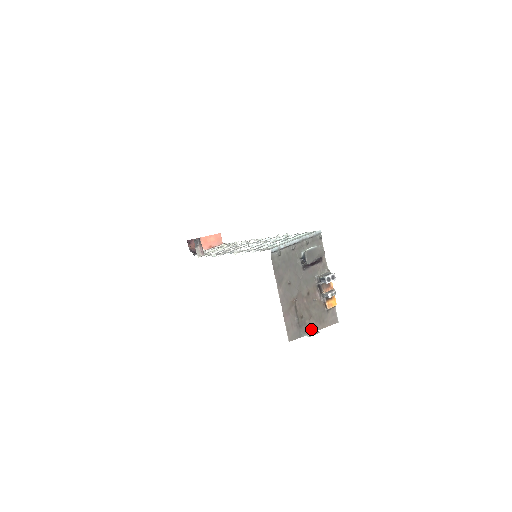
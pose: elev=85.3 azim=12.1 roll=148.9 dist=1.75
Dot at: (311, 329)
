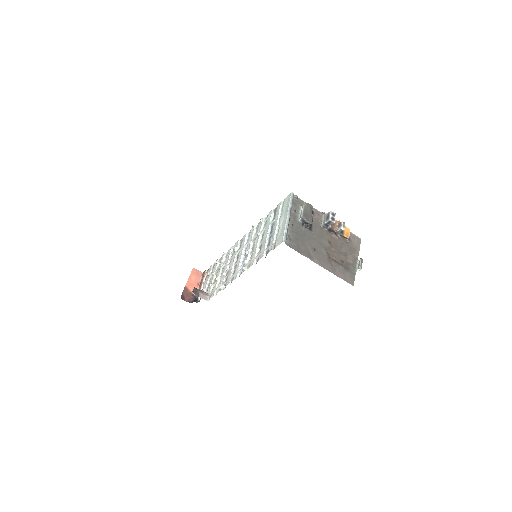
Dot at: (354, 263)
